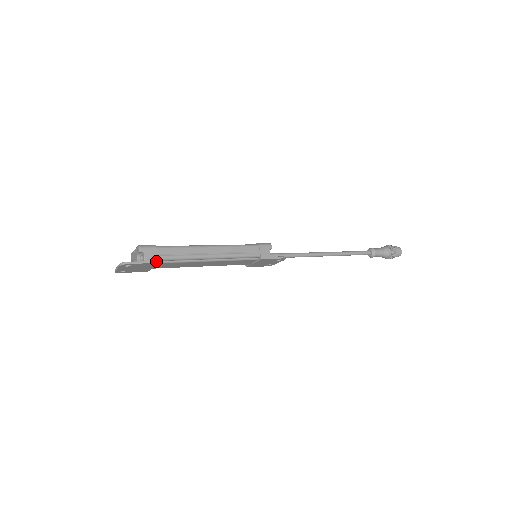
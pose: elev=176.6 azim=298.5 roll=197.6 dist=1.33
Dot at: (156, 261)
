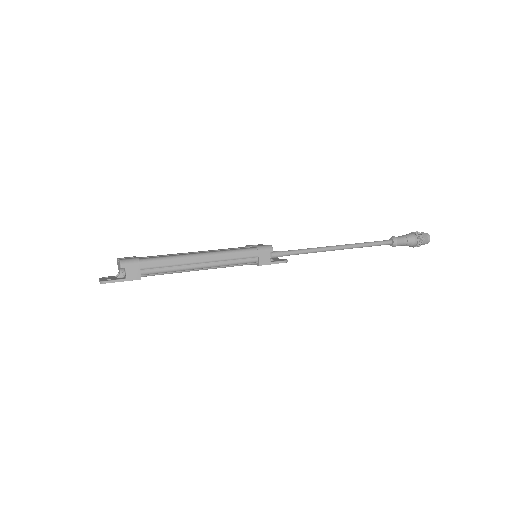
Dot at: (139, 278)
